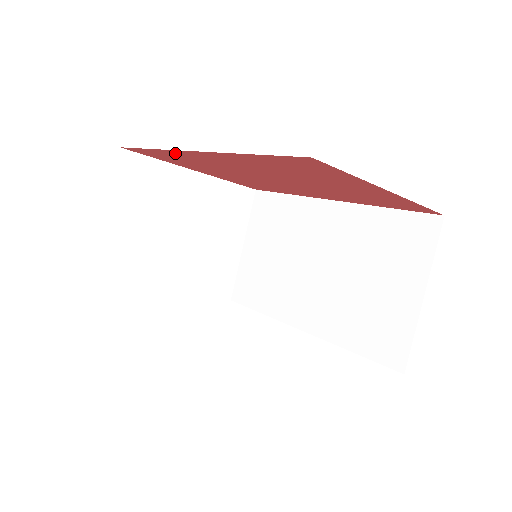
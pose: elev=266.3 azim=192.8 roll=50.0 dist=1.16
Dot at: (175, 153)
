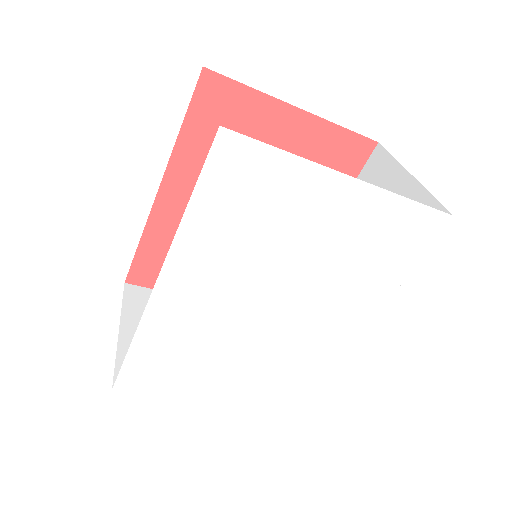
Dot at: (157, 226)
